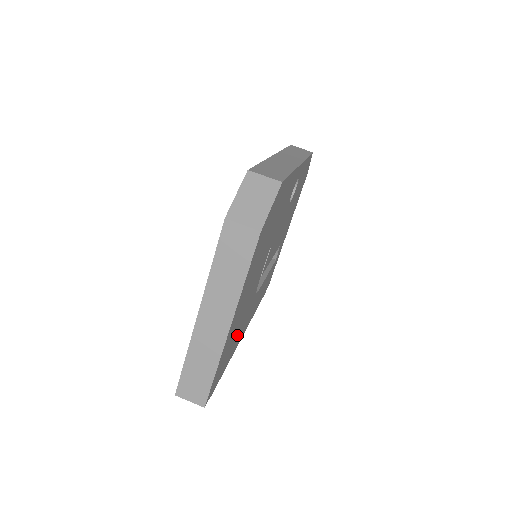
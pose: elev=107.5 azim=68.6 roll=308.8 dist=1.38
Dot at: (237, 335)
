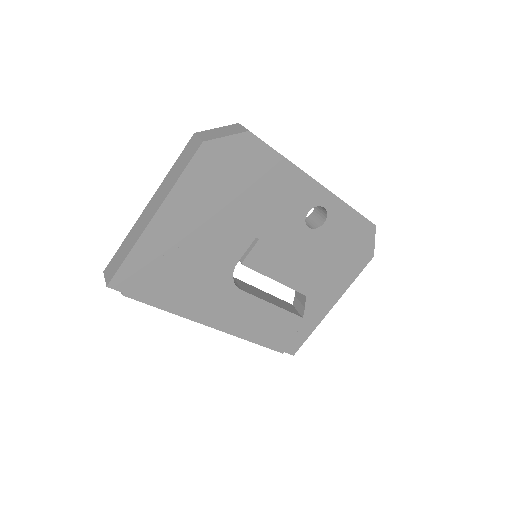
Dot at: (186, 285)
